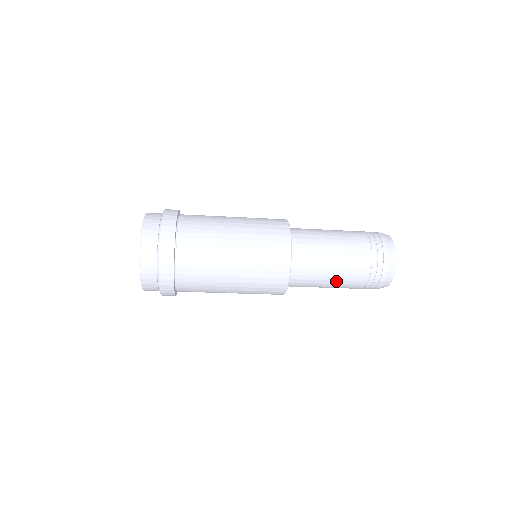
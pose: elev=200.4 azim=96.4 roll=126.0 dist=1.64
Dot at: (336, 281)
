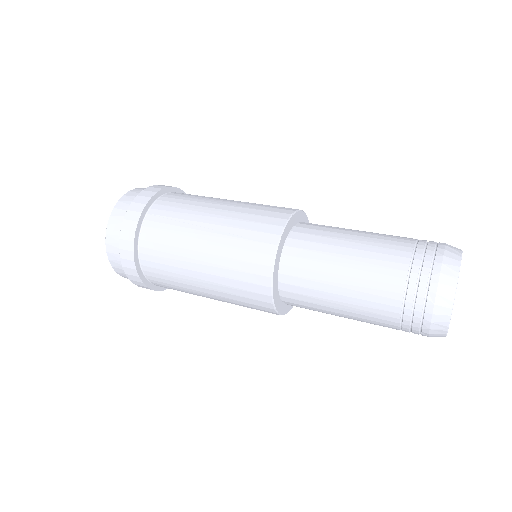
Dot at: occluded
